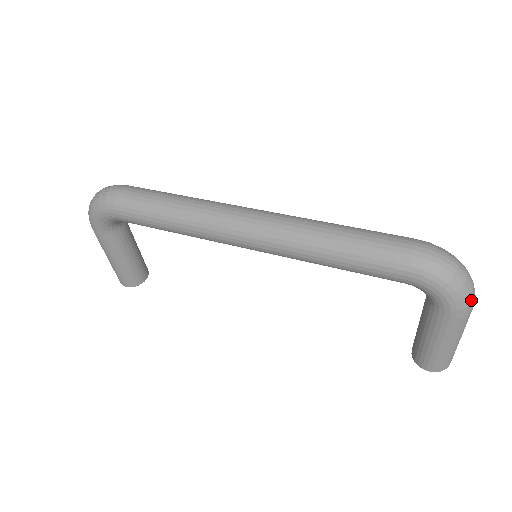
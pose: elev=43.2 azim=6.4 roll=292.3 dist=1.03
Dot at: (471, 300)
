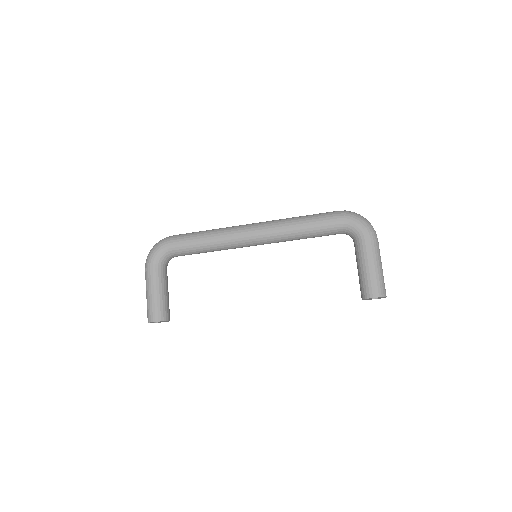
Dot at: (374, 230)
